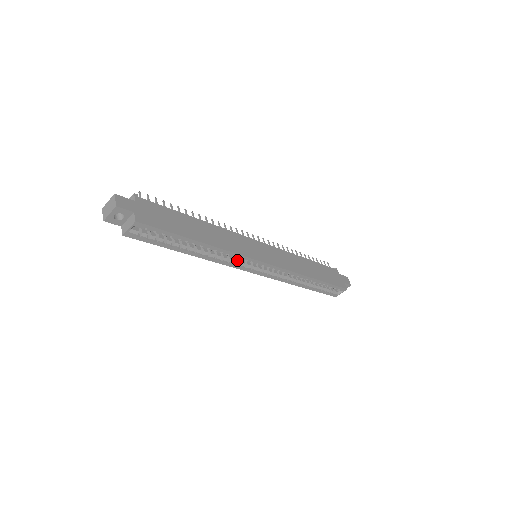
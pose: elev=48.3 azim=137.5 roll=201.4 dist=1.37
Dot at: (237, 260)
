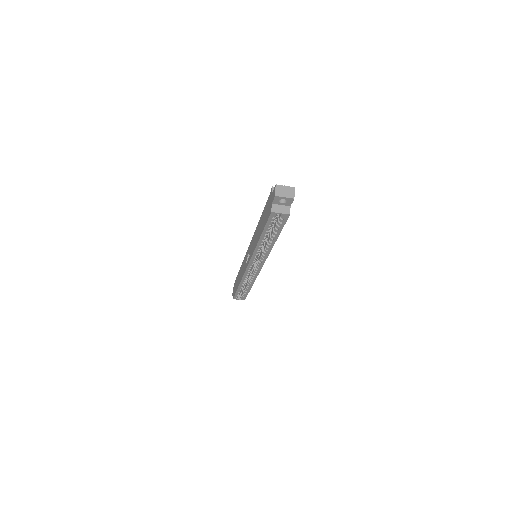
Dot at: occluded
